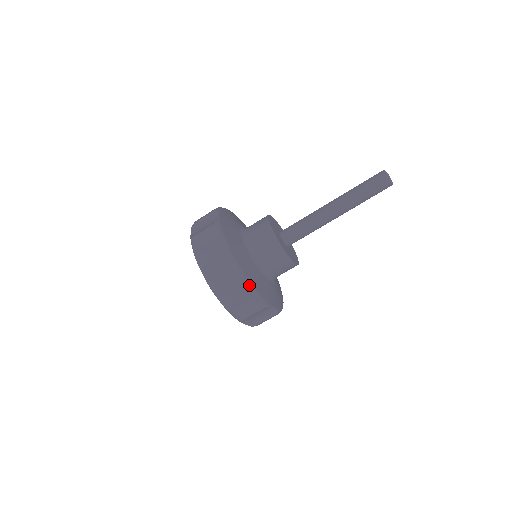
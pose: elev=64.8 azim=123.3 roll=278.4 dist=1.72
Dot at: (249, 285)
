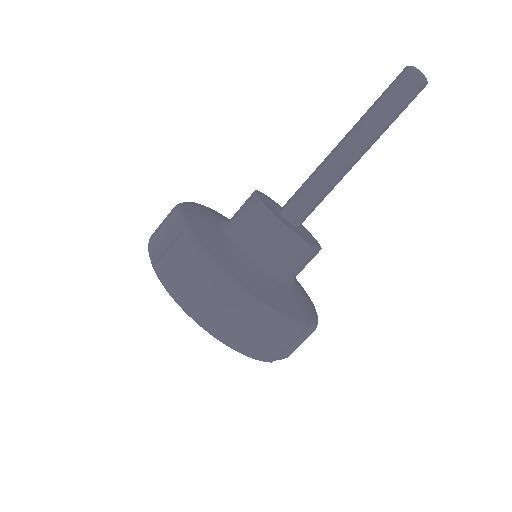
Dot at: (215, 265)
